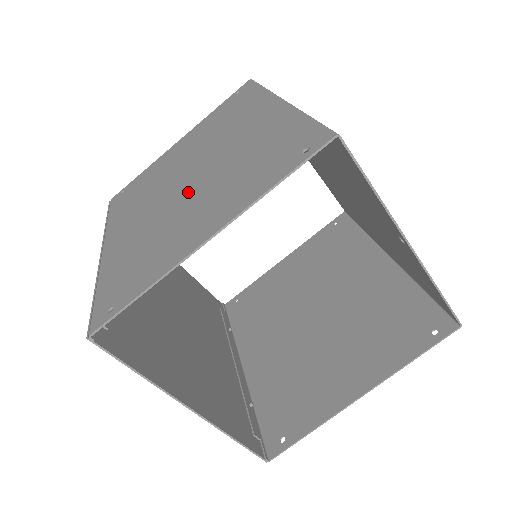
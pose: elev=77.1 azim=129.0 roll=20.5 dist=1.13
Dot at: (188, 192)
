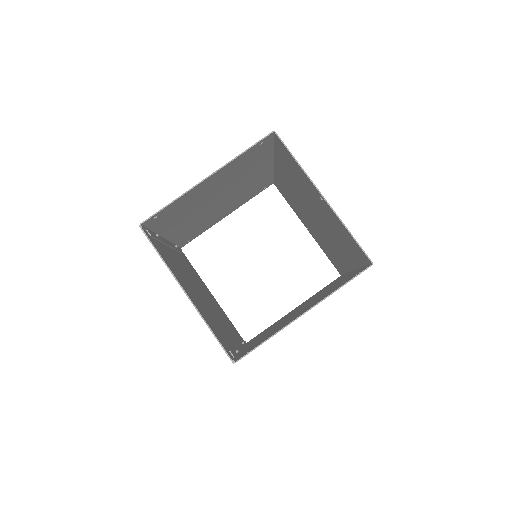
Dot at: (214, 196)
